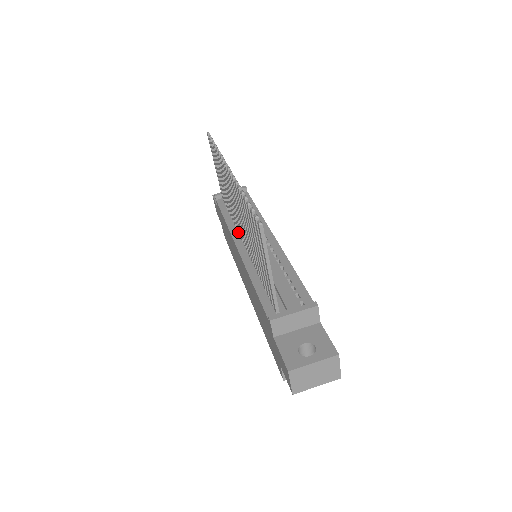
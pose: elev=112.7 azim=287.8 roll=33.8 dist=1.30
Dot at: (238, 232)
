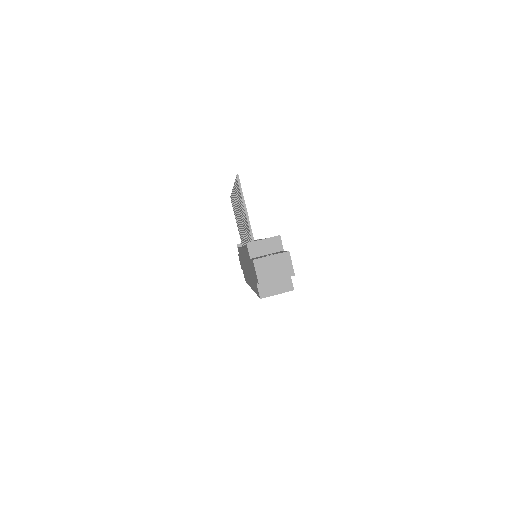
Dot at: occluded
